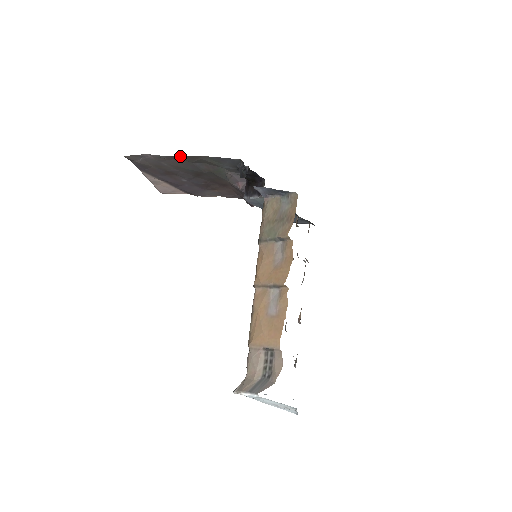
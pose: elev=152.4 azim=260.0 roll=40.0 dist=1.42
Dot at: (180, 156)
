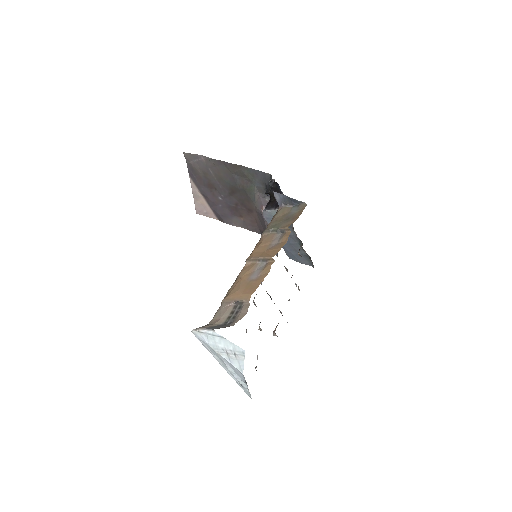
Dot at: (225, 162)
